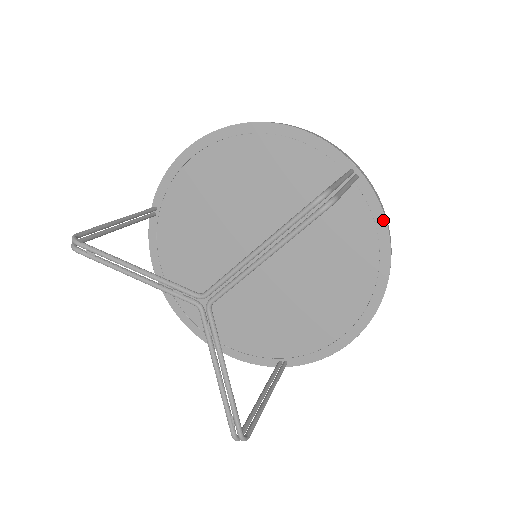
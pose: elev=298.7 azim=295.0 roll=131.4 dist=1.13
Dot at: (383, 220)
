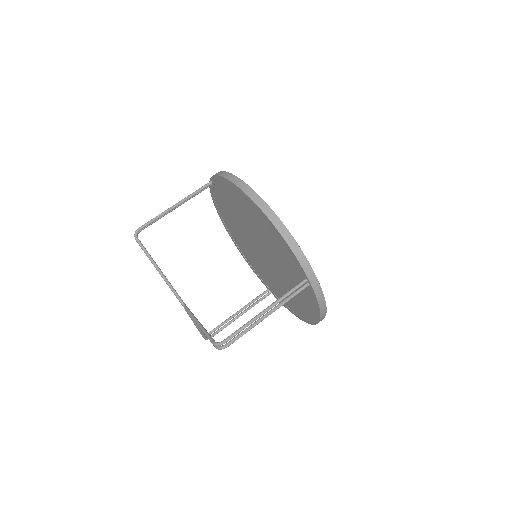
Dot at: (318, 308)
